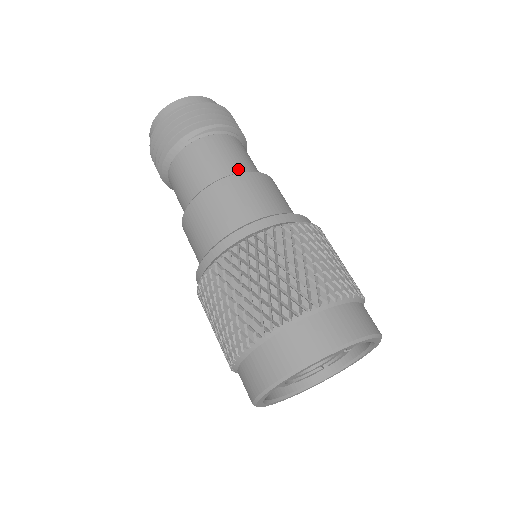
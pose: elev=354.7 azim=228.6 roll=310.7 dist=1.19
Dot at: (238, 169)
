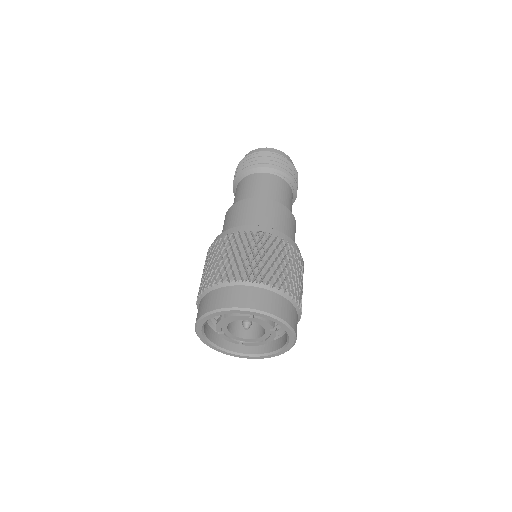
Dot at: occluded
